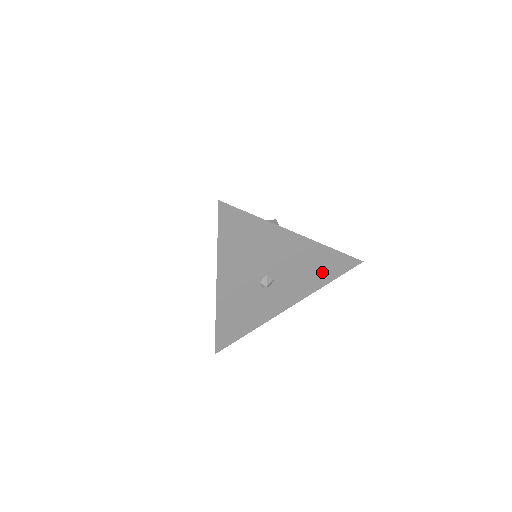
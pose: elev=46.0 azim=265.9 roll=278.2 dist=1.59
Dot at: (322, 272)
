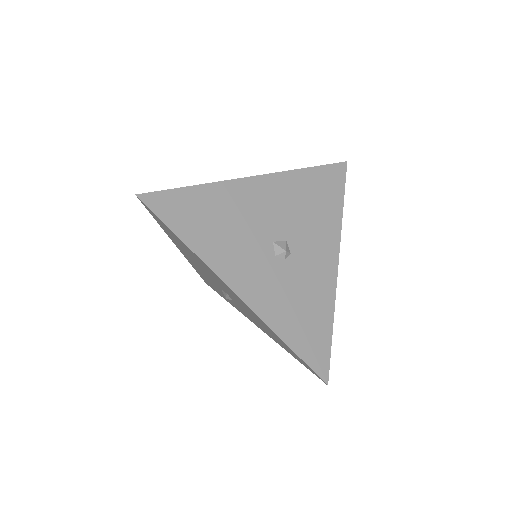
Dot at: (323, 200)
